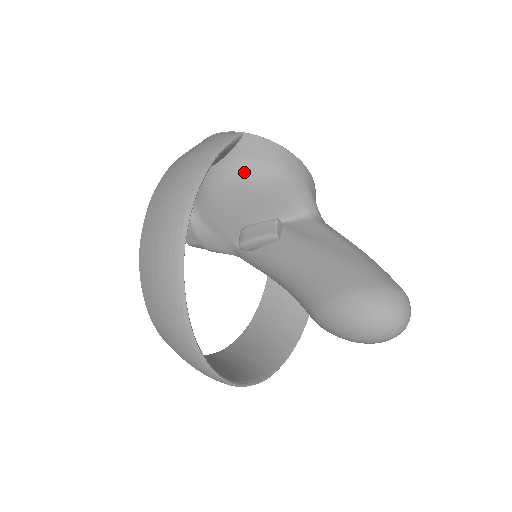
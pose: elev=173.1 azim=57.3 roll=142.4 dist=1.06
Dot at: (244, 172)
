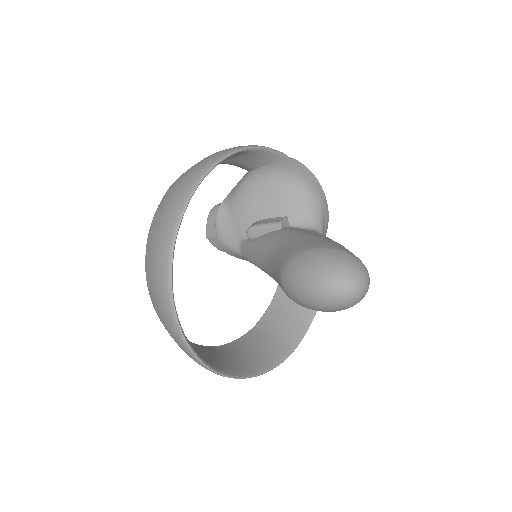
Dot at: (277, 175)
